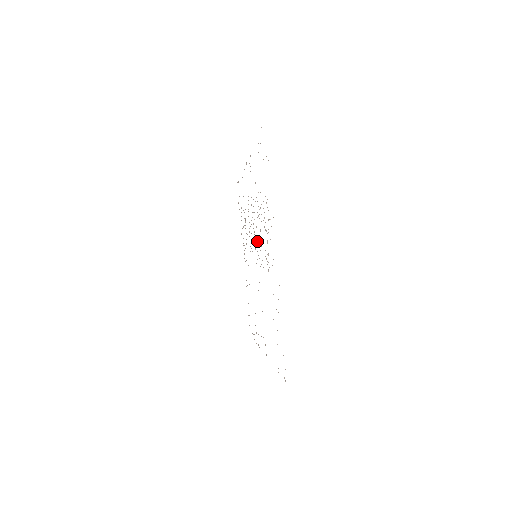
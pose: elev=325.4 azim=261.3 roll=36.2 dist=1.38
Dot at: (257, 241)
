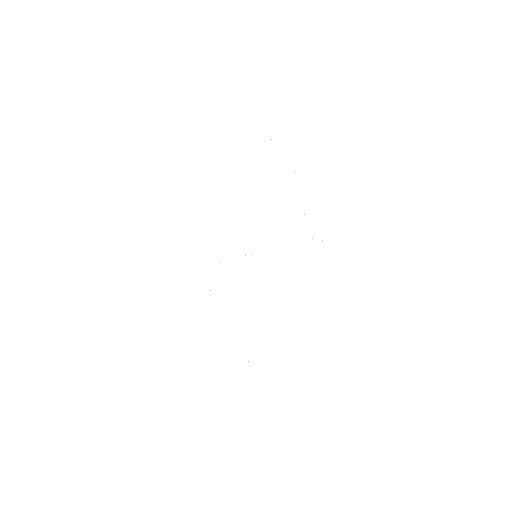
Dot at: occluded
